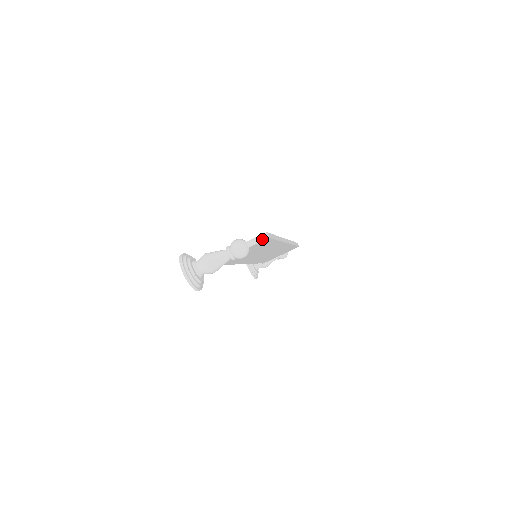
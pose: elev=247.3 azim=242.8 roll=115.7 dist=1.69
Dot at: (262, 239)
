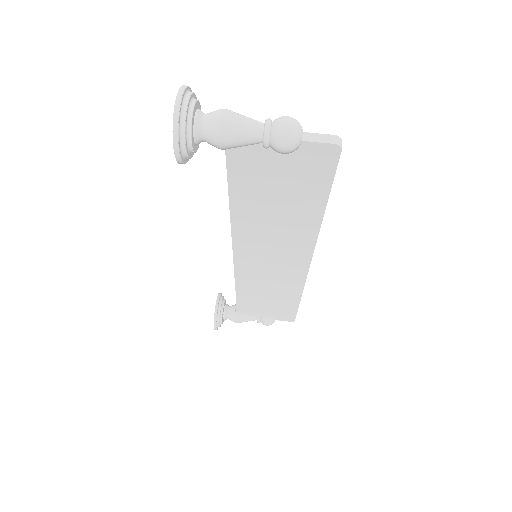
Dot at: (331, 140)
